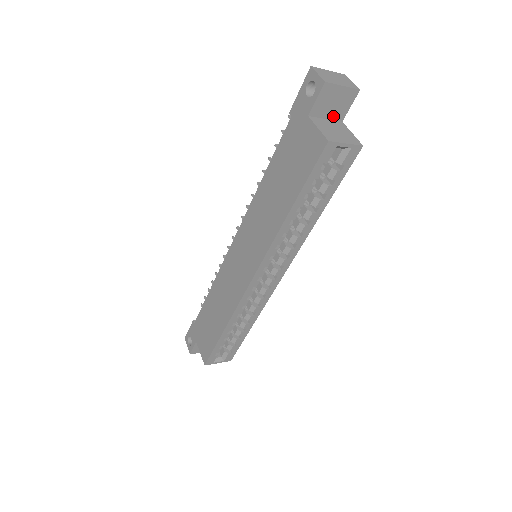
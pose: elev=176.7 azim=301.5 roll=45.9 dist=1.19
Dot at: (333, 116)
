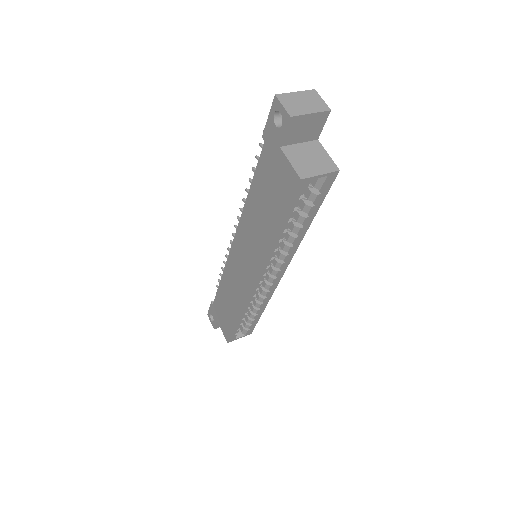
Dot at: (307, 138)
